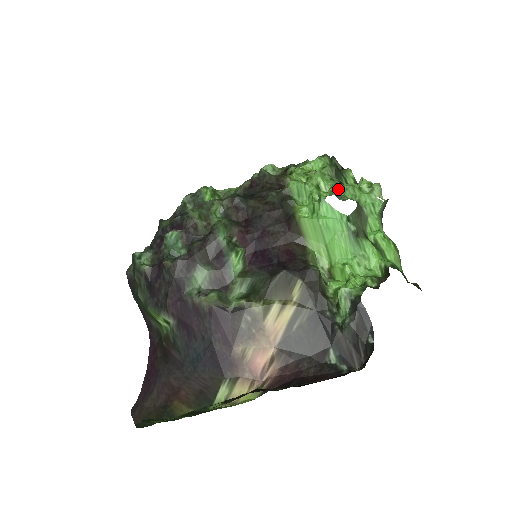
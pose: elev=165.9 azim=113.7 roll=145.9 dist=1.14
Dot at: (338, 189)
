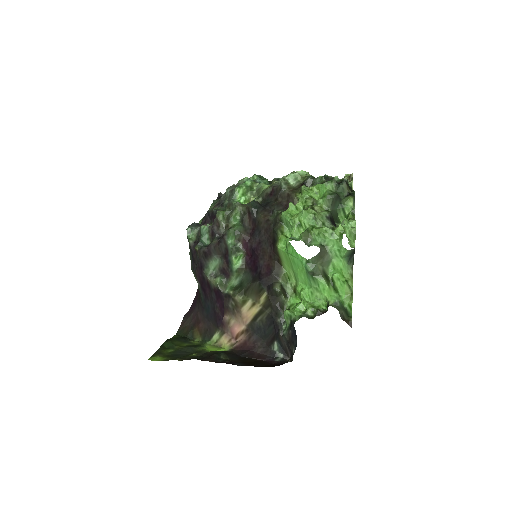
Dot at: (312, 232)
